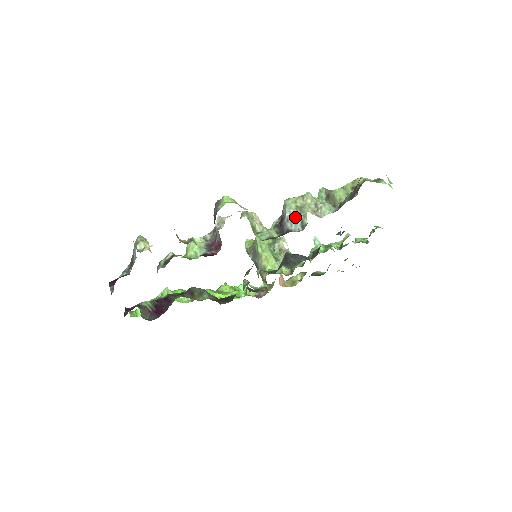
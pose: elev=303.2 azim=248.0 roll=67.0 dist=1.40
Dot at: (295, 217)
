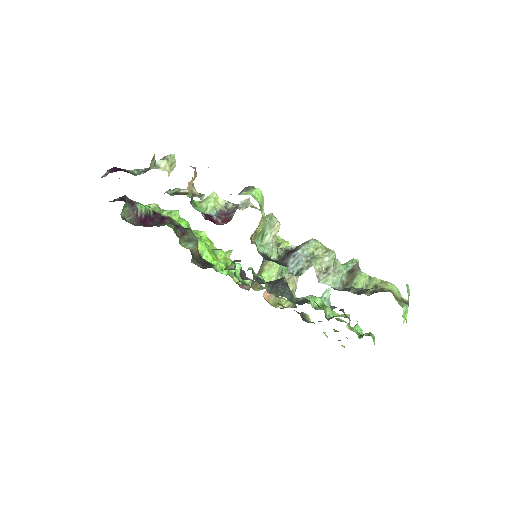
Dot at: (301, 260)
